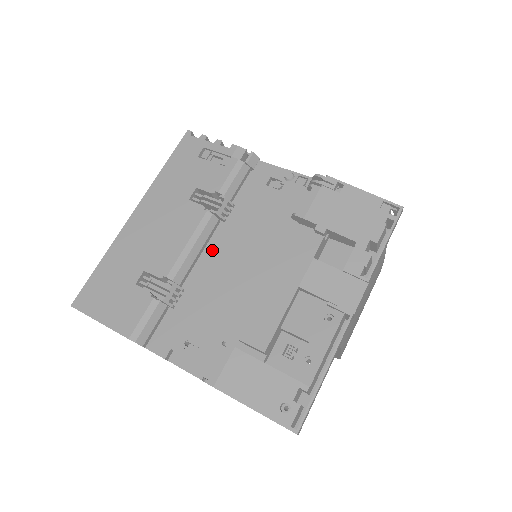
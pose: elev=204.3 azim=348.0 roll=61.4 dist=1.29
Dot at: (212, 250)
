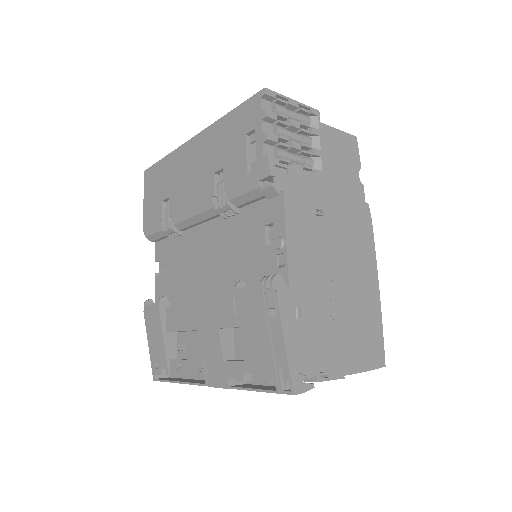
Dot at: (207, 230)
